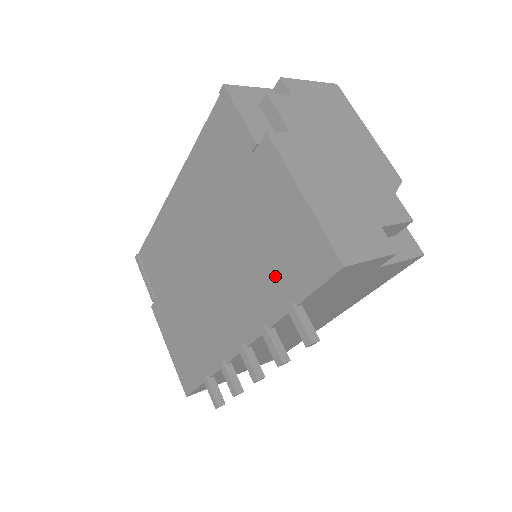
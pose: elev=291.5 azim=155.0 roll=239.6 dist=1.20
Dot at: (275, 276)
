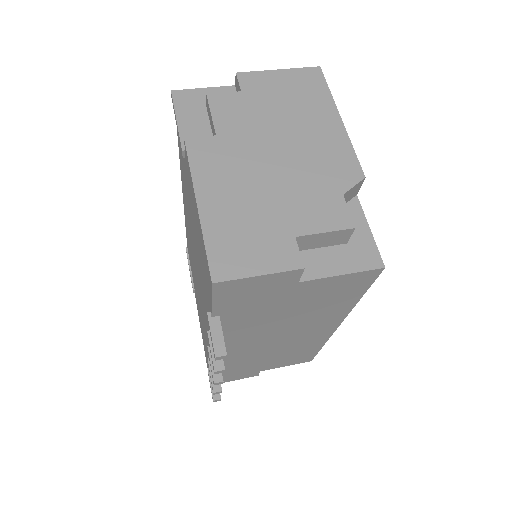
Dot at: (204, 284)
